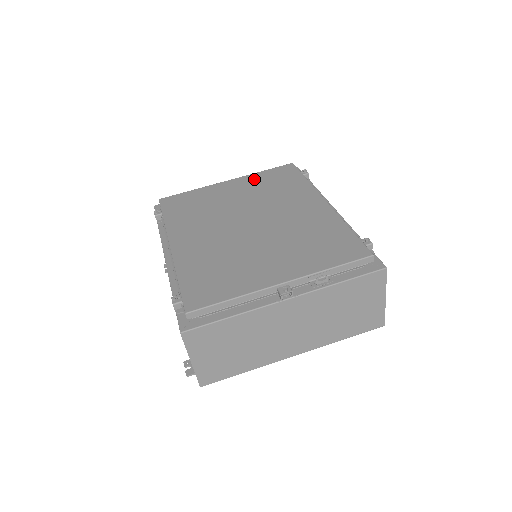
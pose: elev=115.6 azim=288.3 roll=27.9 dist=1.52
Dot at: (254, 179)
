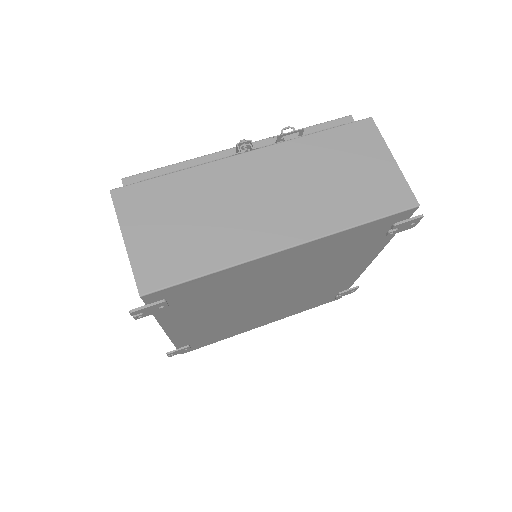
Dot at: occluded
